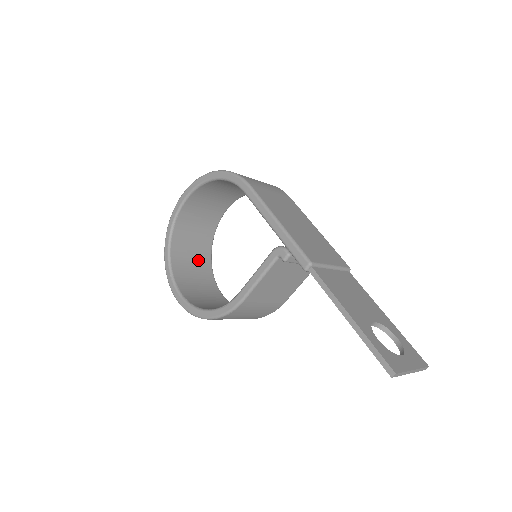
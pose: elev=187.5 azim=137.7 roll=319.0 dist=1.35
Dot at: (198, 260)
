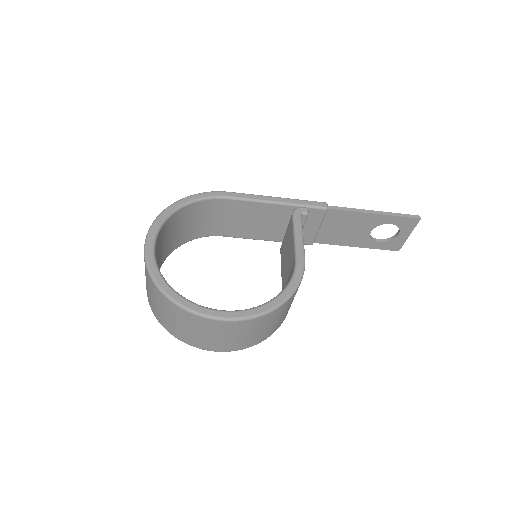
Dot at: occluded
